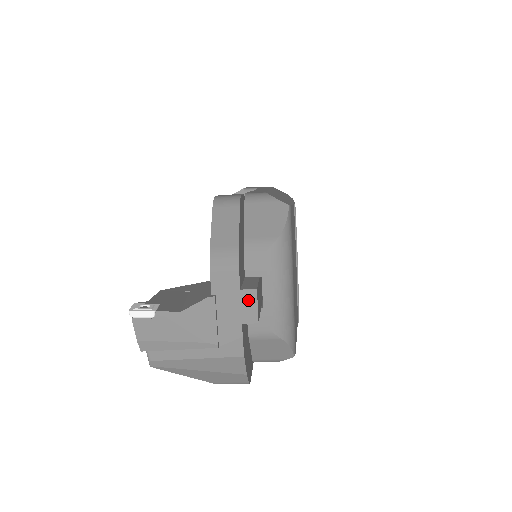
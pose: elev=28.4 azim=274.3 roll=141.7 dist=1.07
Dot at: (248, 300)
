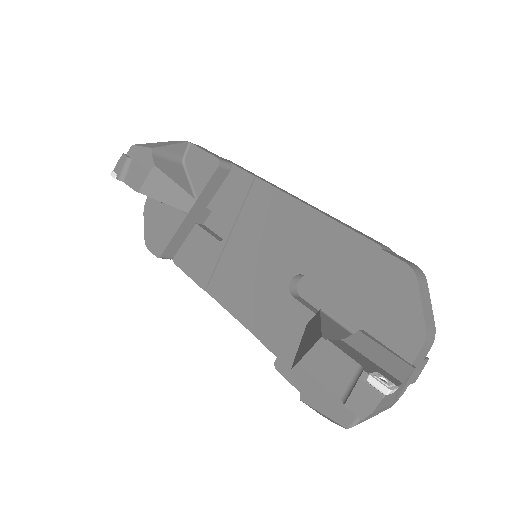
Dot at: (422, 367)
